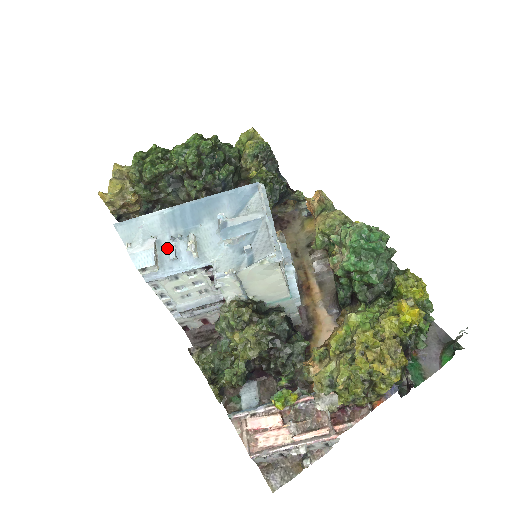
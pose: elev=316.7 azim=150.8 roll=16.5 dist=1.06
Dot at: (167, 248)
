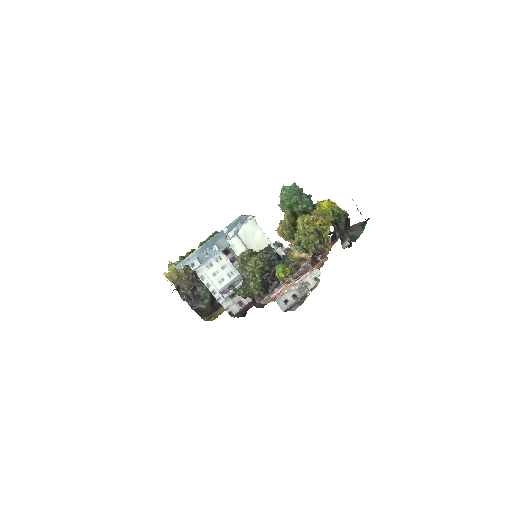
Dot at: (203, 257)
